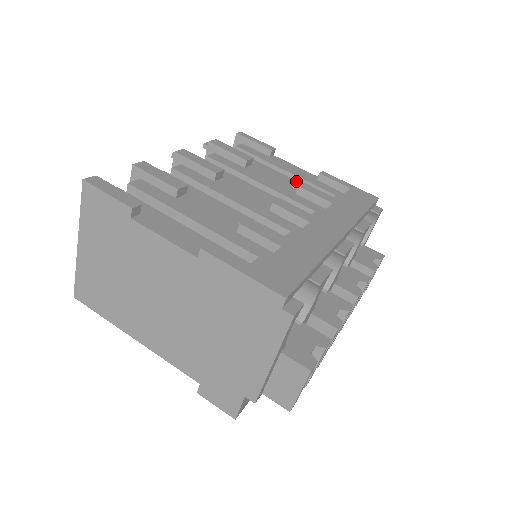
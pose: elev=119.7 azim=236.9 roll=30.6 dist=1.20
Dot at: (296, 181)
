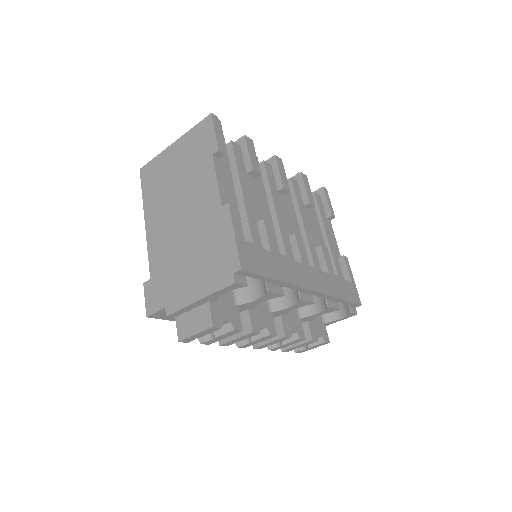
Dot at: occluded
